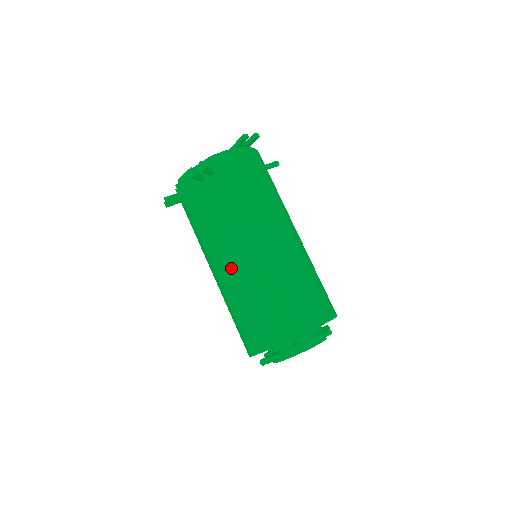
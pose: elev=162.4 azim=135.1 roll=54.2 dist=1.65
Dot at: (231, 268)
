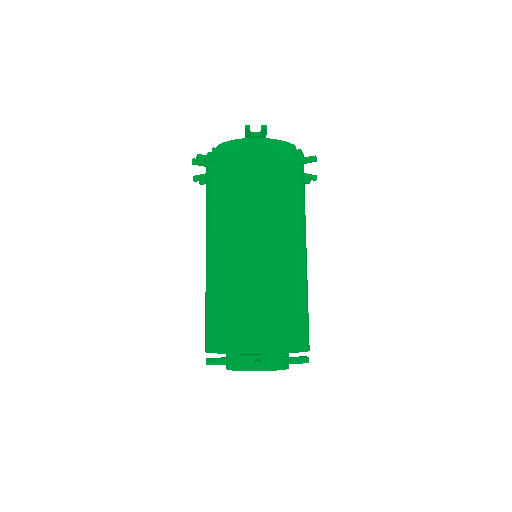
Dot at: (206, 261)
